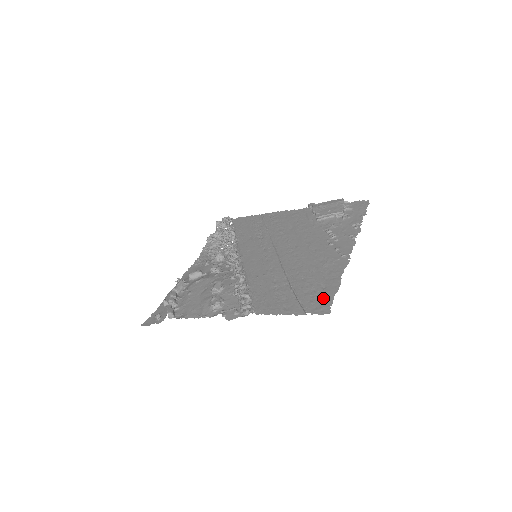
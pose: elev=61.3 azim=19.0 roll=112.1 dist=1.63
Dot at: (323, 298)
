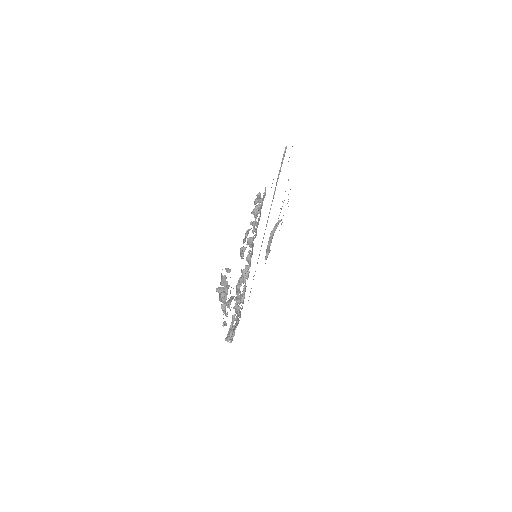
Dot at: occluded
